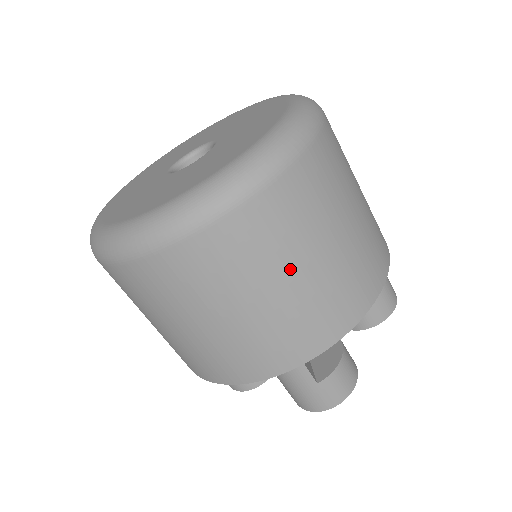
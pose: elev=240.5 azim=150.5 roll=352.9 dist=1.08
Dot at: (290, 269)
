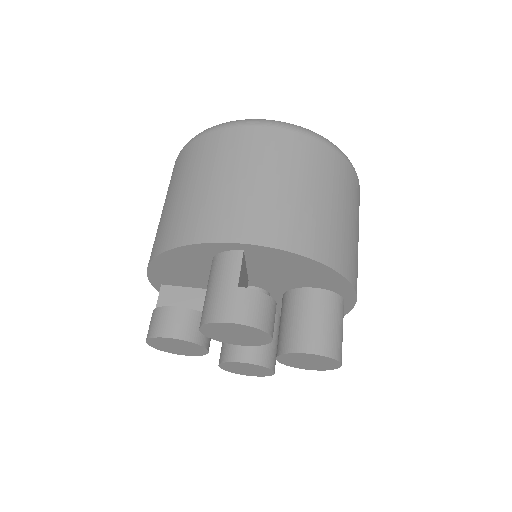
Dot at: (287, 178)
